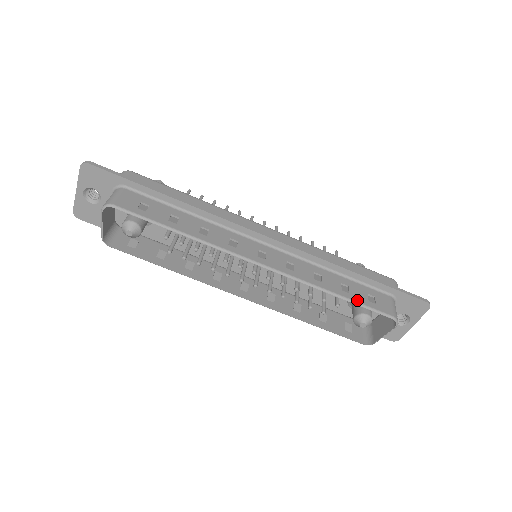
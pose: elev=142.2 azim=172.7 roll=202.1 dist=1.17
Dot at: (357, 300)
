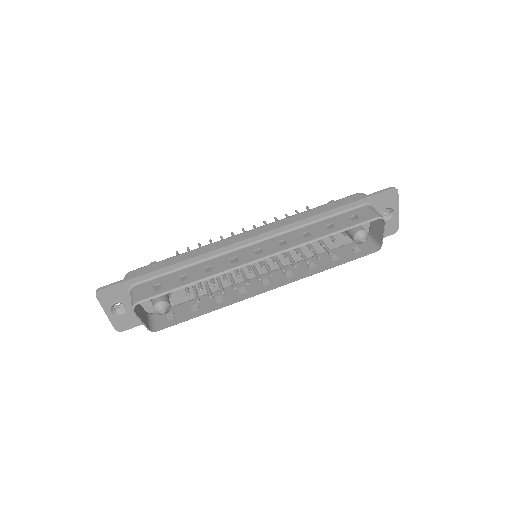
Dot at: (344, 227)
